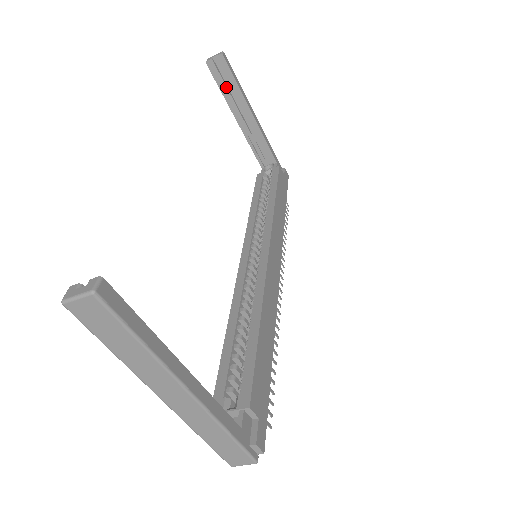
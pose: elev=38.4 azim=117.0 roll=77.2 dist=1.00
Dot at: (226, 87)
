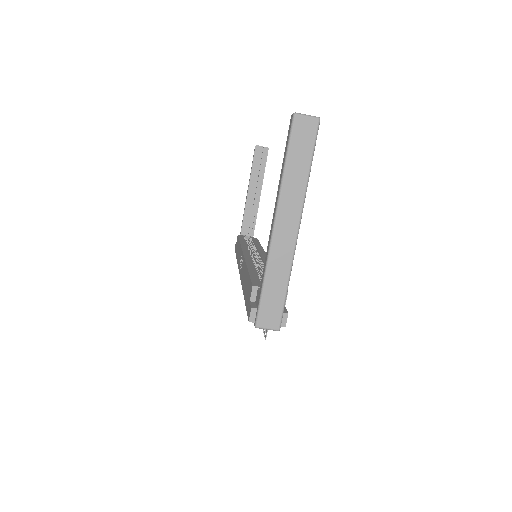
Dot at: (257, 168)
